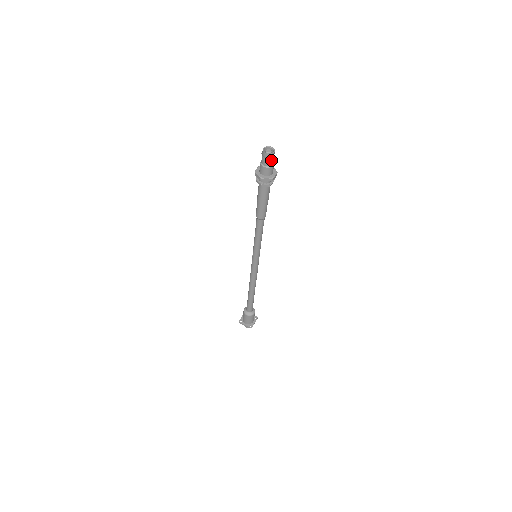
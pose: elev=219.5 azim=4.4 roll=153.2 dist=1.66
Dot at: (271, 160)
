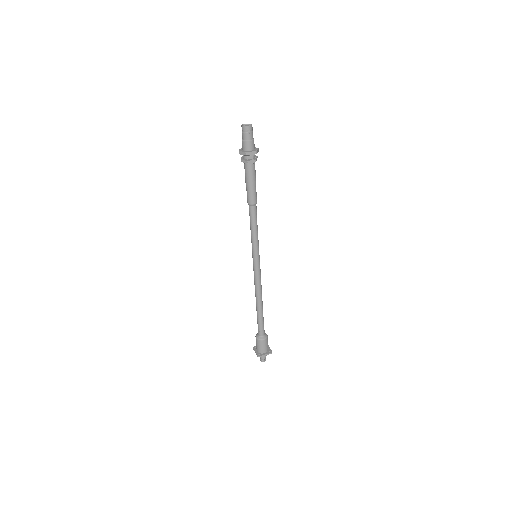
Dot at: (246, 134)
